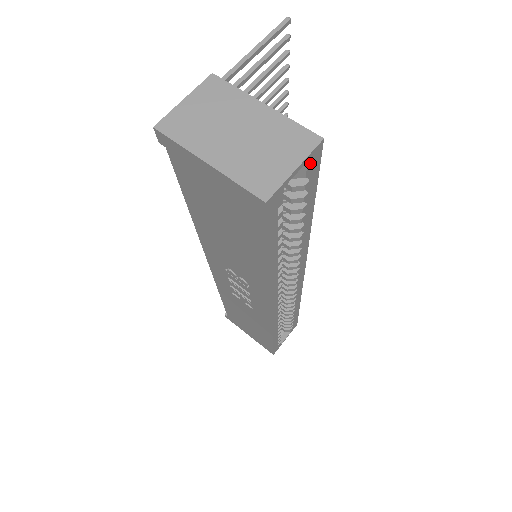
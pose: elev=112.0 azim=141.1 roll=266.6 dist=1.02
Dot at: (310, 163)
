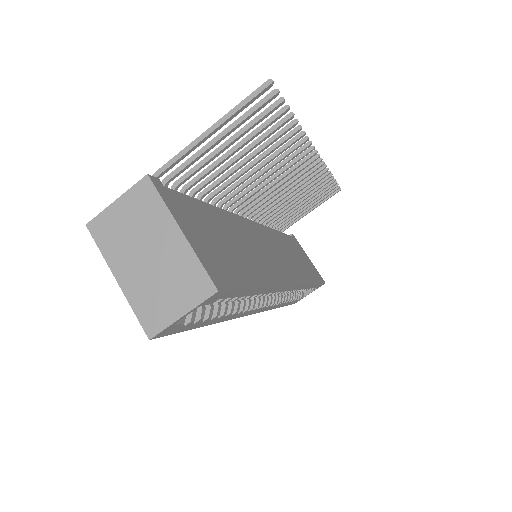
Dot at: (209, 301)
